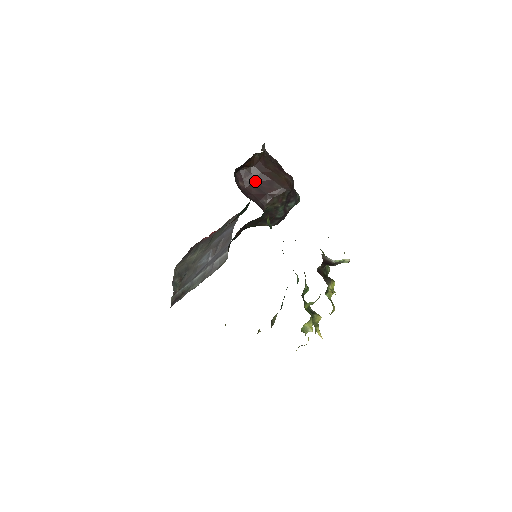
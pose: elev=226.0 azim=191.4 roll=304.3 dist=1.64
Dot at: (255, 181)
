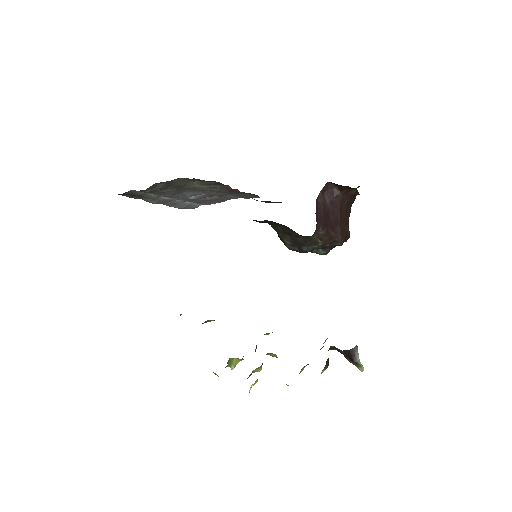
Dot at: (330, 205)
